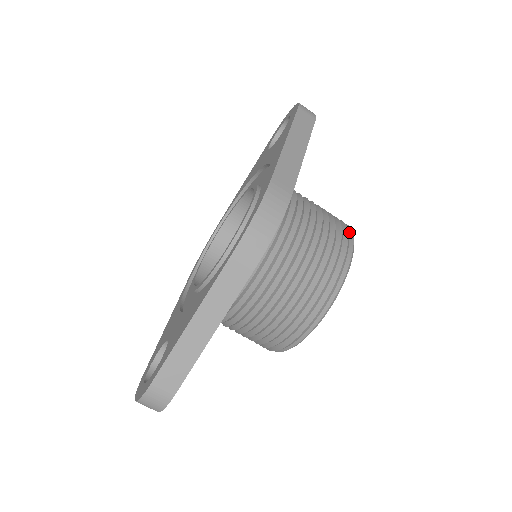
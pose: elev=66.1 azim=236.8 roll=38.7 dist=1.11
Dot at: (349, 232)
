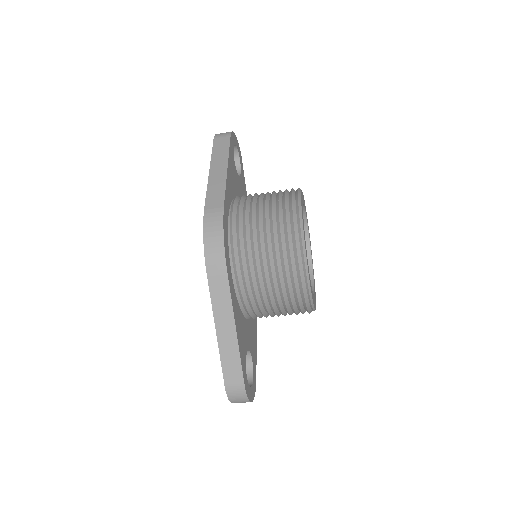
Dot at: (296, 194)
